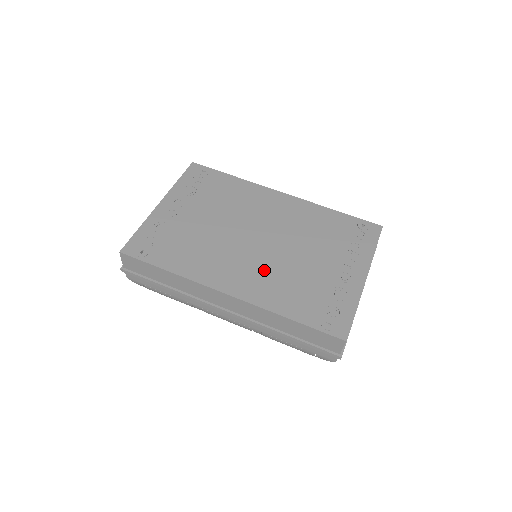
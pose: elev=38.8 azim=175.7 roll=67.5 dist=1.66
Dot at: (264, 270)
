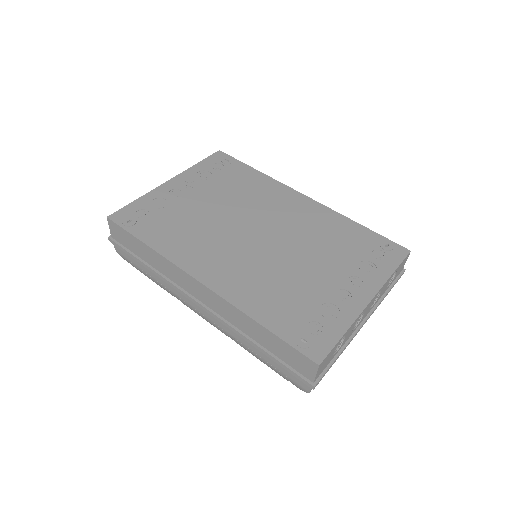
Dot at: (251, 266)
